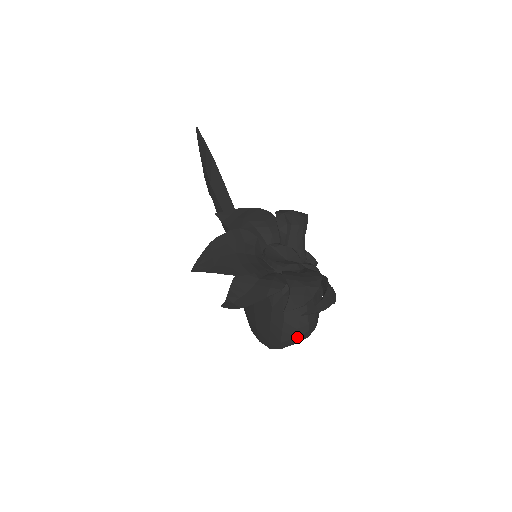
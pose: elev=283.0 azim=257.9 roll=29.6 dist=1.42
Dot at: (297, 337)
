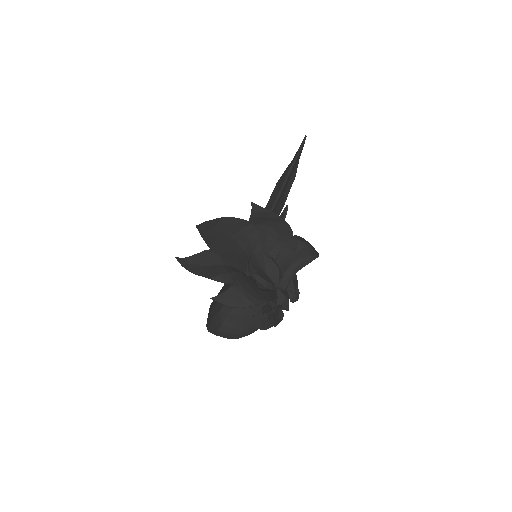
Dot at: (219, 330)
